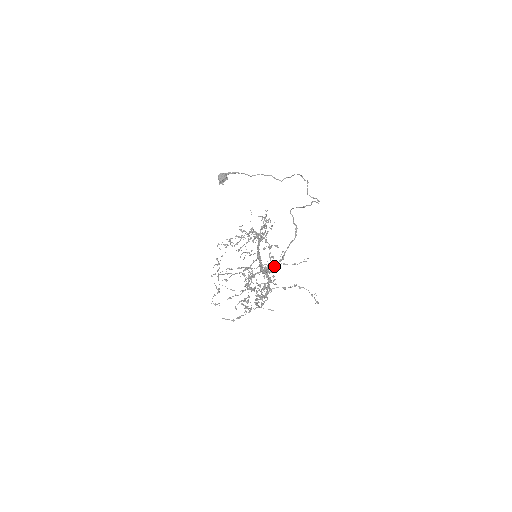
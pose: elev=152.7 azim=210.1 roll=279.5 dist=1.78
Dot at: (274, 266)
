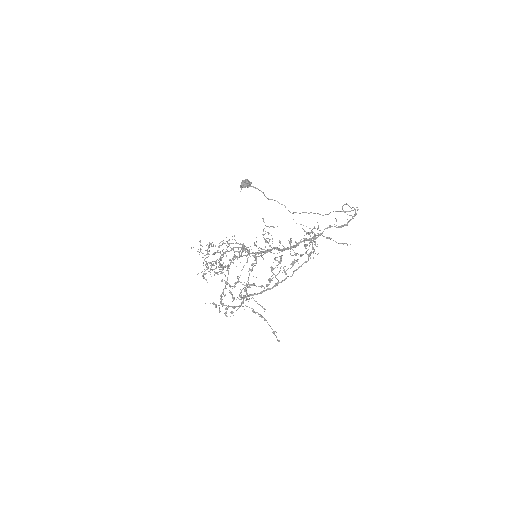
Dot at: occluded
